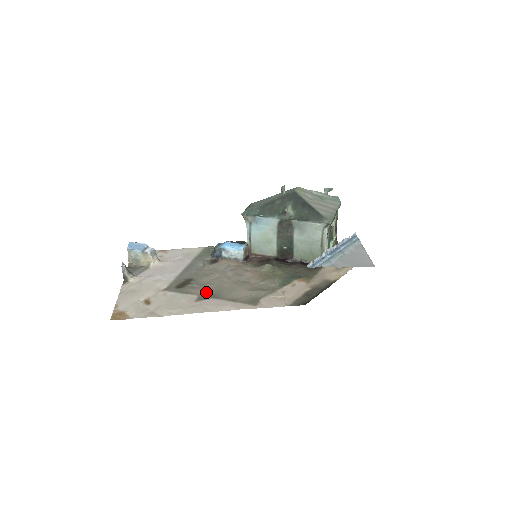
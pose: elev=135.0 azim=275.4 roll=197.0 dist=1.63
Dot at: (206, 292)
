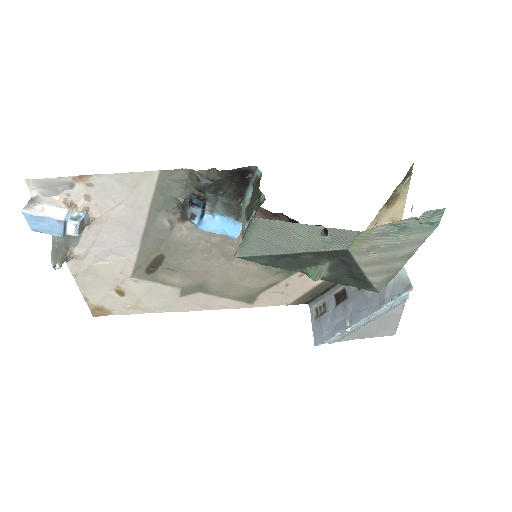
Dot at: (189, 283)
